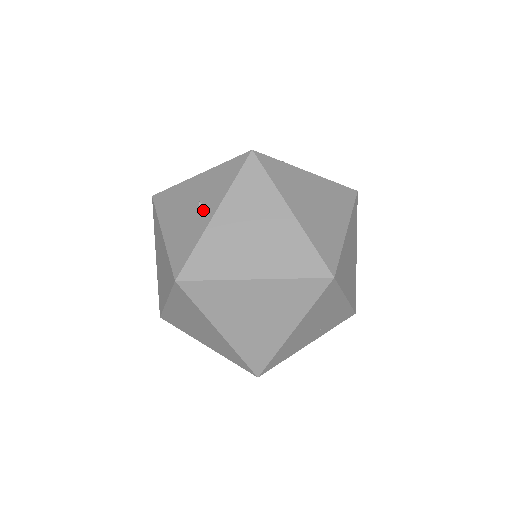
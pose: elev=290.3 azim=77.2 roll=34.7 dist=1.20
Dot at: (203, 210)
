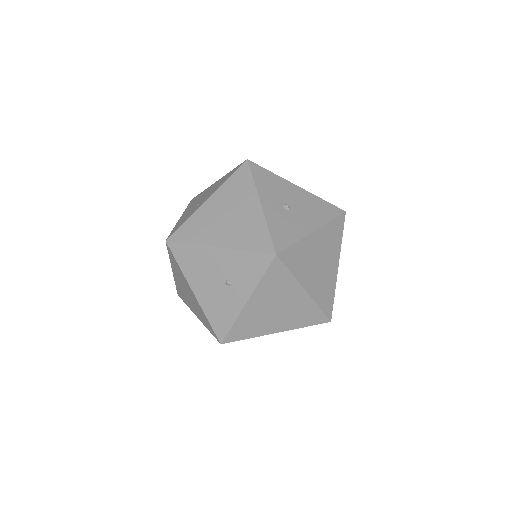
Dot at: (234, 293)
